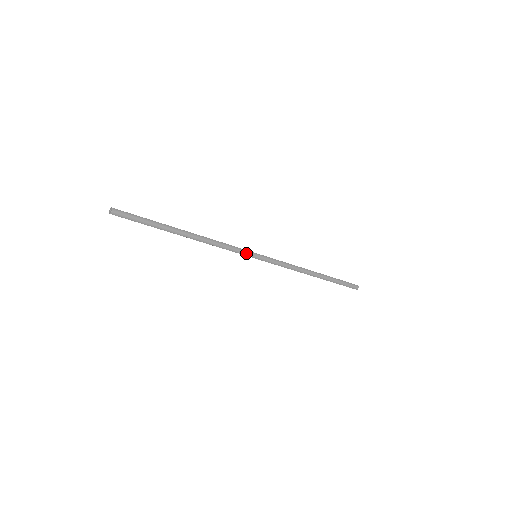
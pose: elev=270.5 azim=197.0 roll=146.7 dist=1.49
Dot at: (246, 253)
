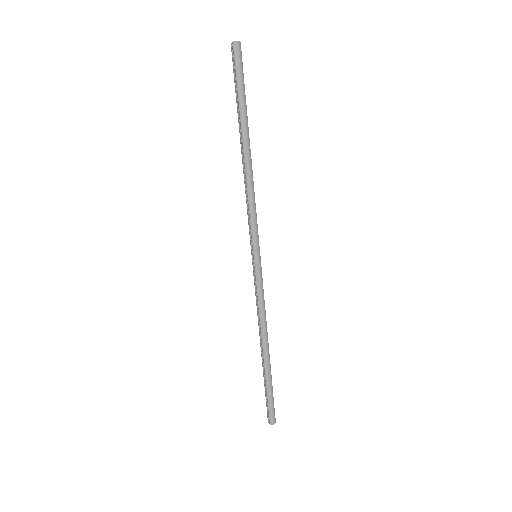
Dot at: (256, 239)
